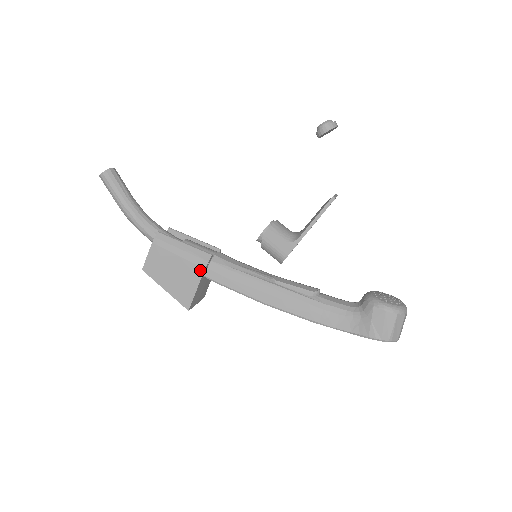
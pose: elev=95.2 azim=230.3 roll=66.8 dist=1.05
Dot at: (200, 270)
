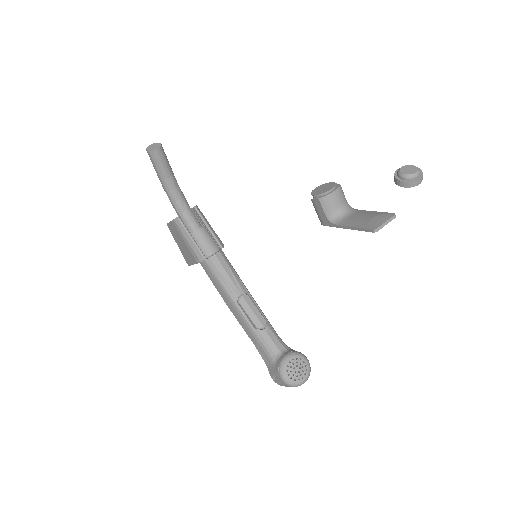
Dot at: (195, 261)
